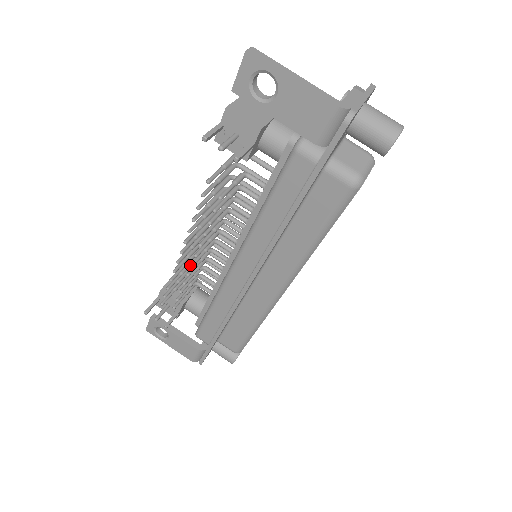
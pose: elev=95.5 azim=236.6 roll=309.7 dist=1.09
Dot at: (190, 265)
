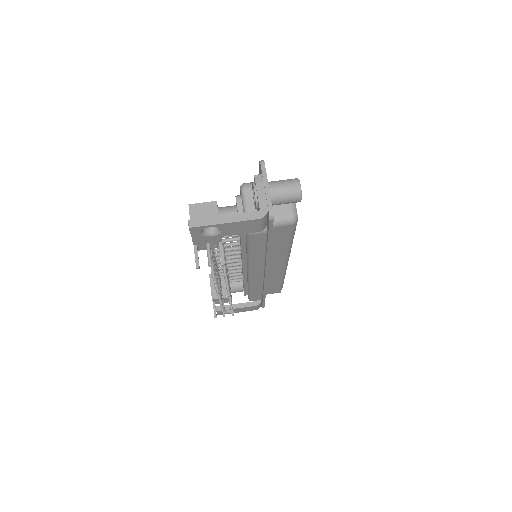
Dot at: (228, 296)
